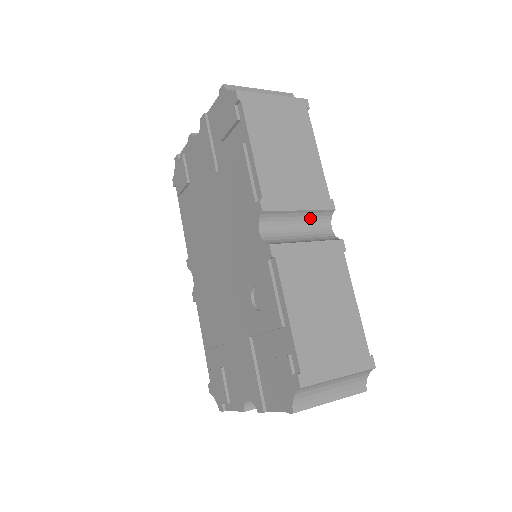
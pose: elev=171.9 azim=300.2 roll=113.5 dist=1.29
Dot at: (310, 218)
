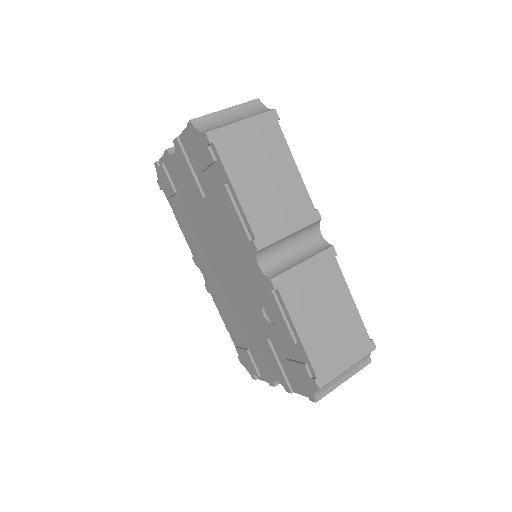
Dot at: (300, 234)
